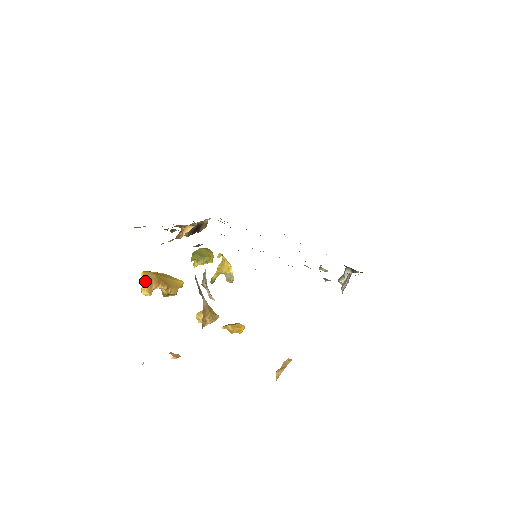
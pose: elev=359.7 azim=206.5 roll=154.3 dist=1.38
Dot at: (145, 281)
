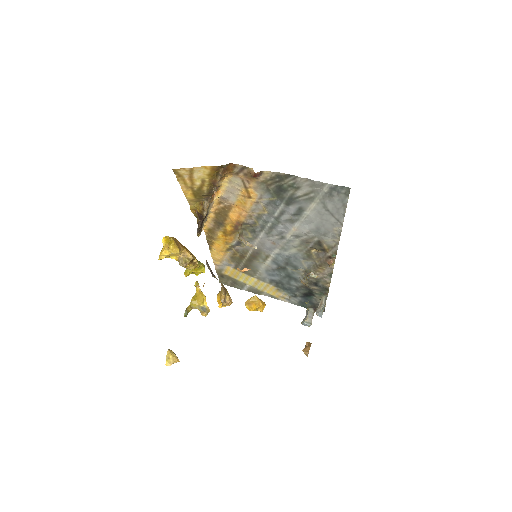
Dot at: (173, 239)
